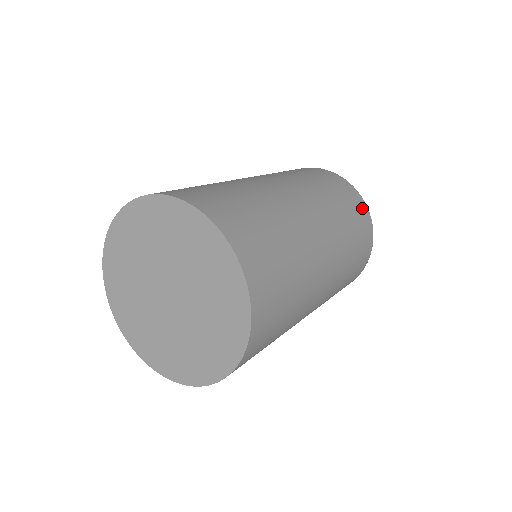
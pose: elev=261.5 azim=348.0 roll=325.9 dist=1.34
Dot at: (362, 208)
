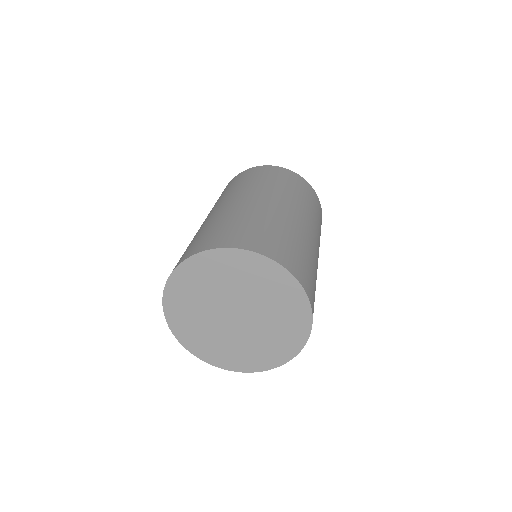
Dot at: (316, 198)
